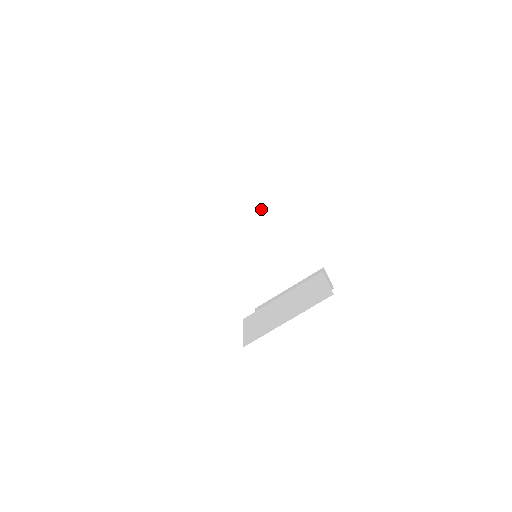
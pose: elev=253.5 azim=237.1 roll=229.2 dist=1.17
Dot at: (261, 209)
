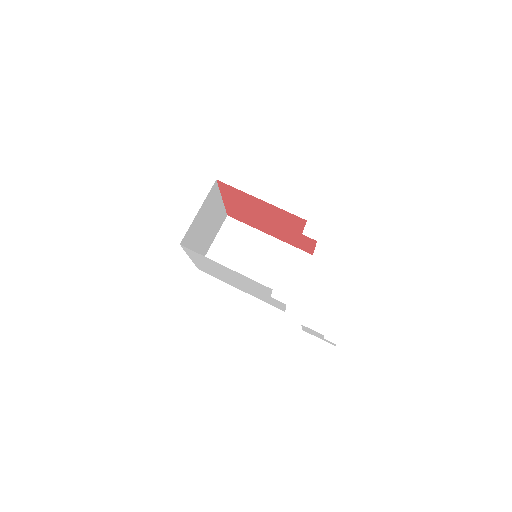
Dot at: (247, 242)
